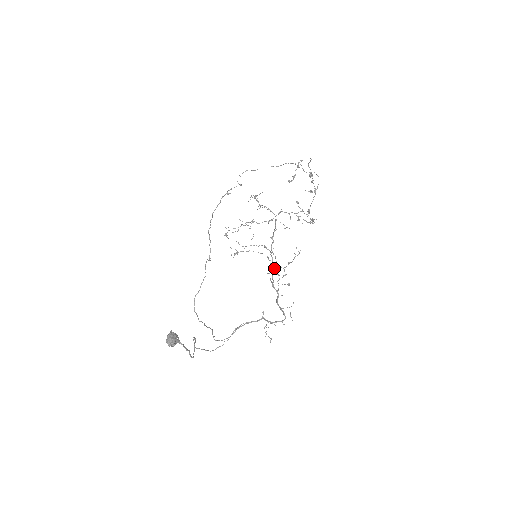
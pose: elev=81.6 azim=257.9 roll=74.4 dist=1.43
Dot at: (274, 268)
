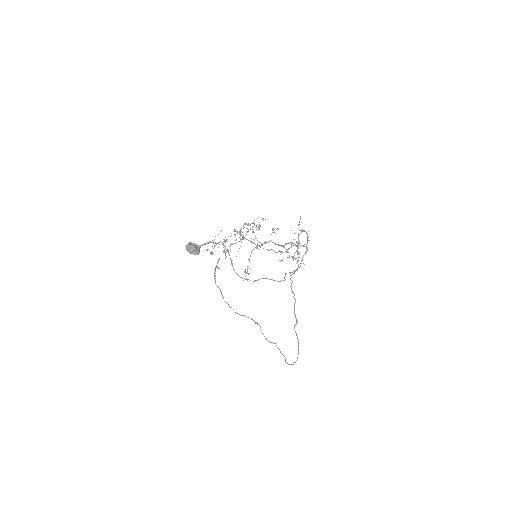
Dot at: (269, 241)
